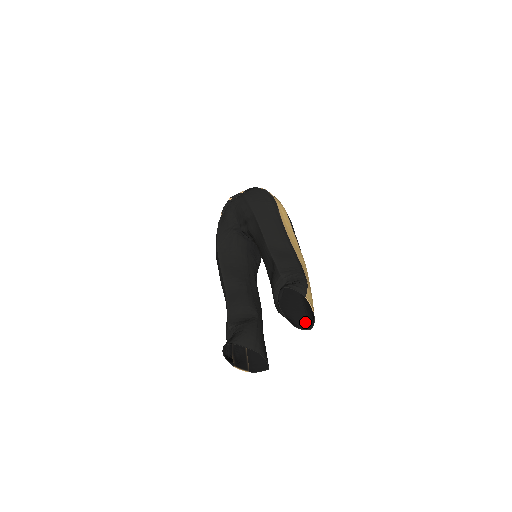
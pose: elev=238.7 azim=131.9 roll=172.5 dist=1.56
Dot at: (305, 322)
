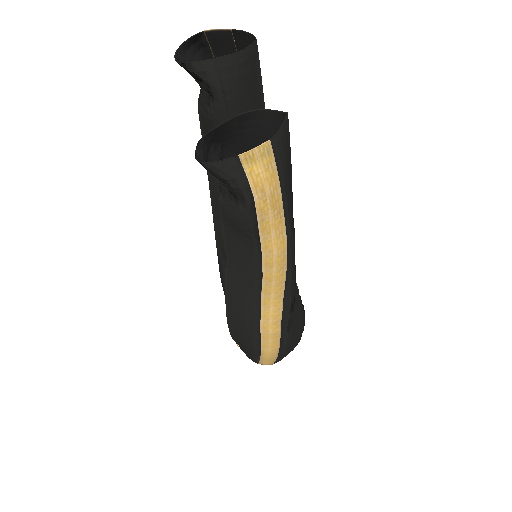
Dot at: (254, 61)
